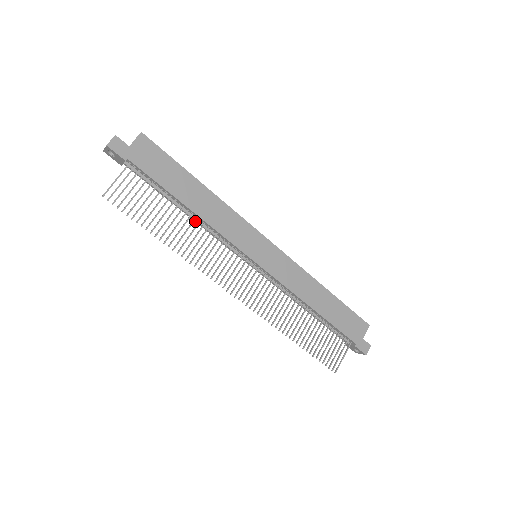
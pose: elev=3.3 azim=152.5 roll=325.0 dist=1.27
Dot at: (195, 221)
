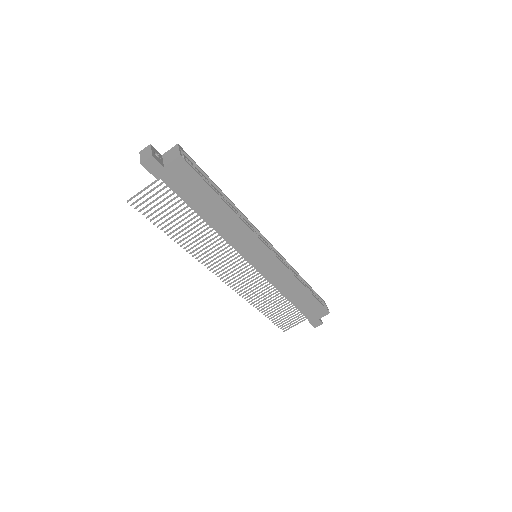
Dot at: occluded
